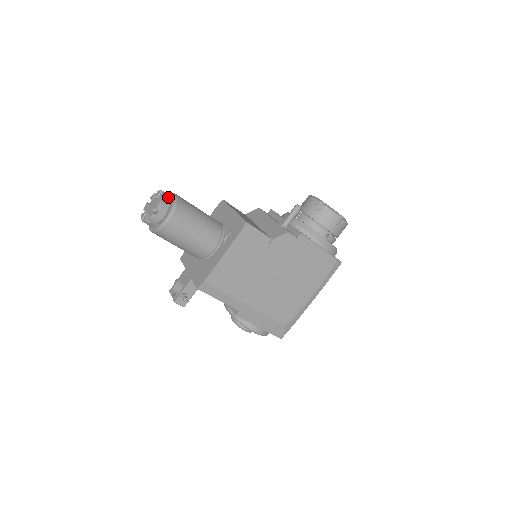
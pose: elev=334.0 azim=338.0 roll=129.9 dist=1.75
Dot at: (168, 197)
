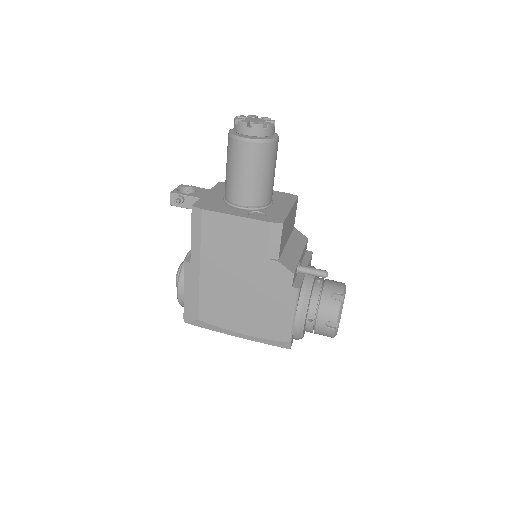
Dot at: (271, 131)
